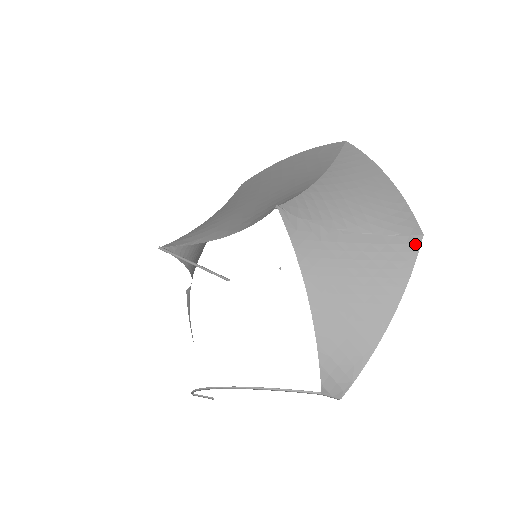
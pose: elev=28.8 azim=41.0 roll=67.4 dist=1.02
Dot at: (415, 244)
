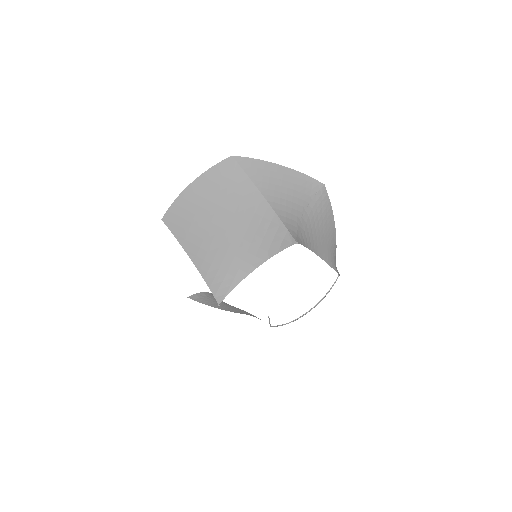
Dot at: (324, 191)
